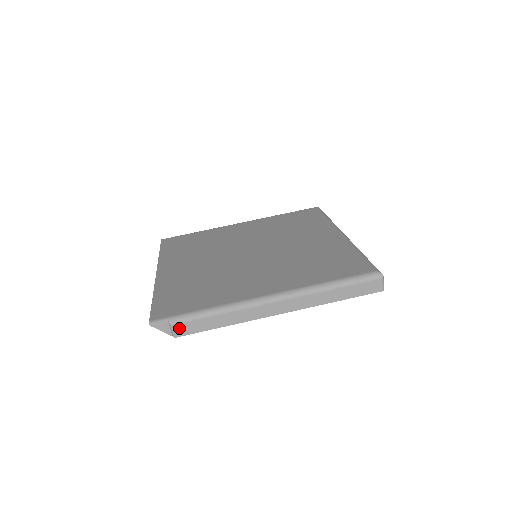
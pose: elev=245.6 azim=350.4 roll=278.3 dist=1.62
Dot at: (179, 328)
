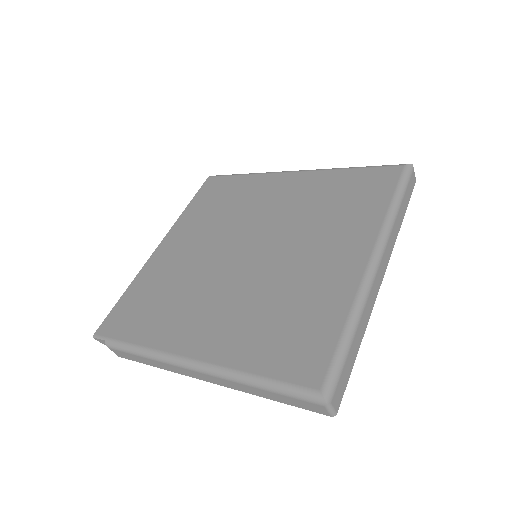
Dot at: (116, 352)
